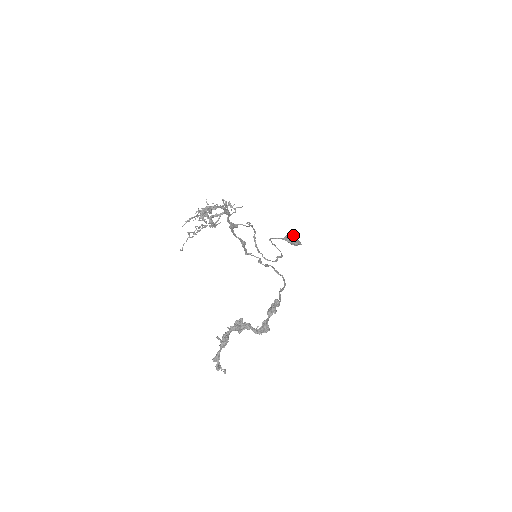
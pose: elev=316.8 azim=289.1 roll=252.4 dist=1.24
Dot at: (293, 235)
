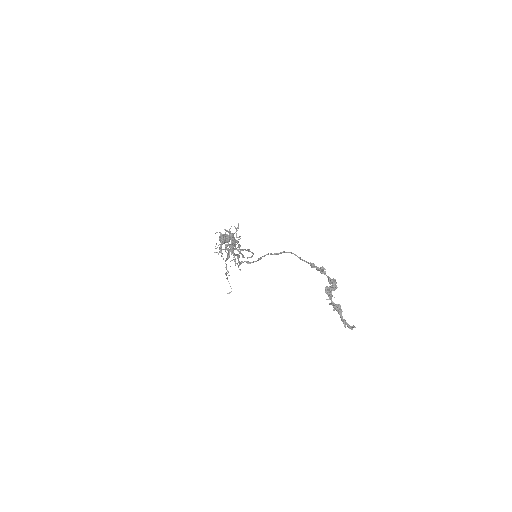
Dot at: (223, 235)
